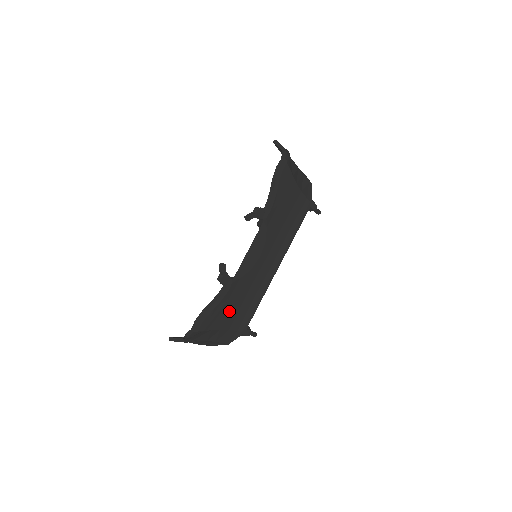
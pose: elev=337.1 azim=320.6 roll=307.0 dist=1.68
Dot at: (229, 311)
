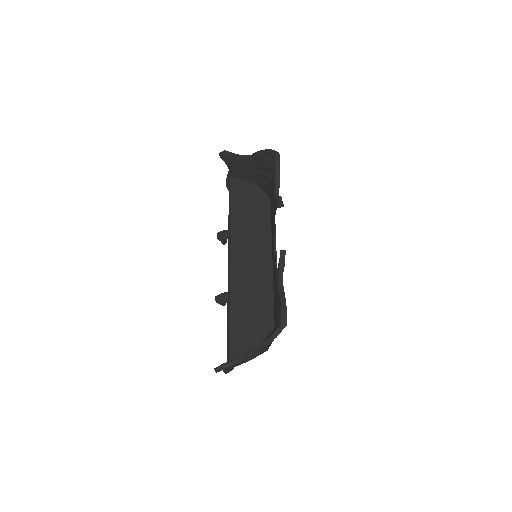
Dot at: occluded
